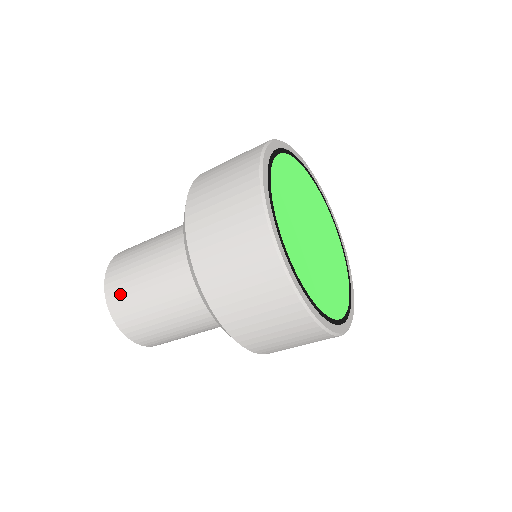
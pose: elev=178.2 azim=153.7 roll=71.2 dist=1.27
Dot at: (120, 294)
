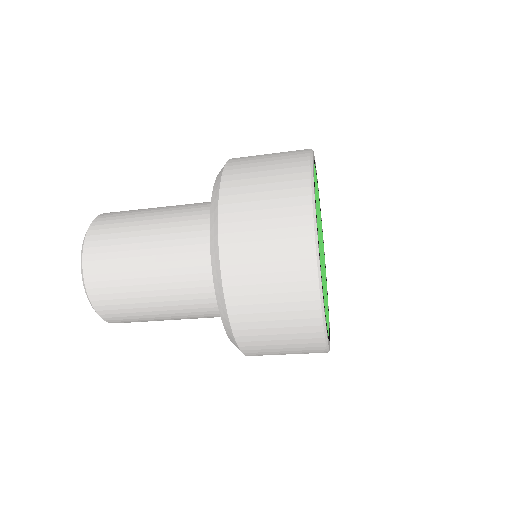
Dot at: (114, 307)
